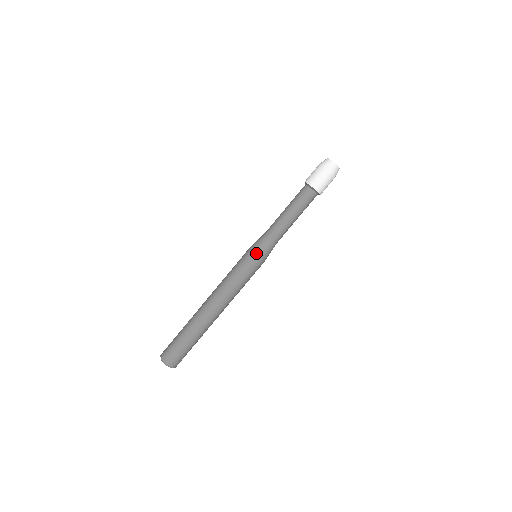
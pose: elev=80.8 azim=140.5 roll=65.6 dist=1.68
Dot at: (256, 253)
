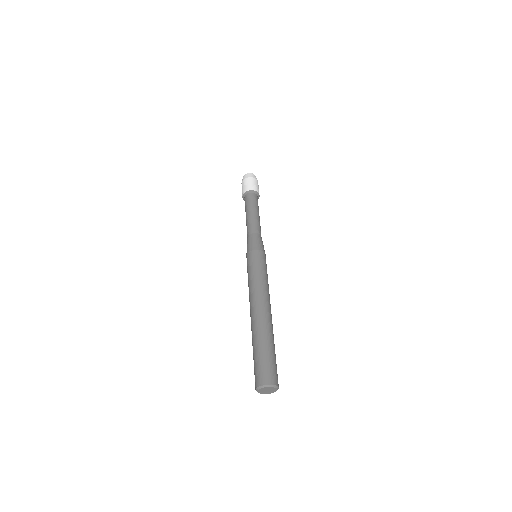
Dot at: (248, 250)
